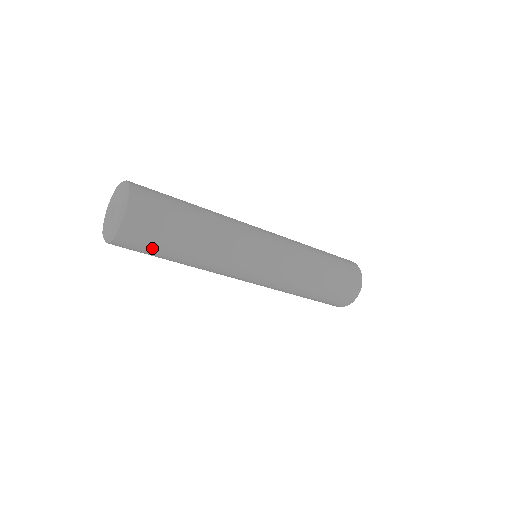
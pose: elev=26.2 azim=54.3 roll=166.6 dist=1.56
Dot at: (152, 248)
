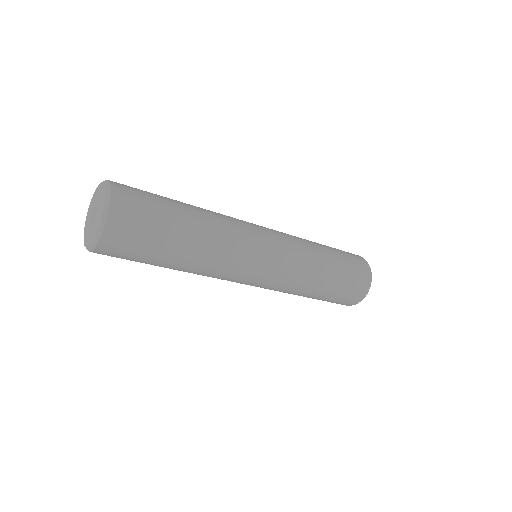
Dot at: (131, 260)
